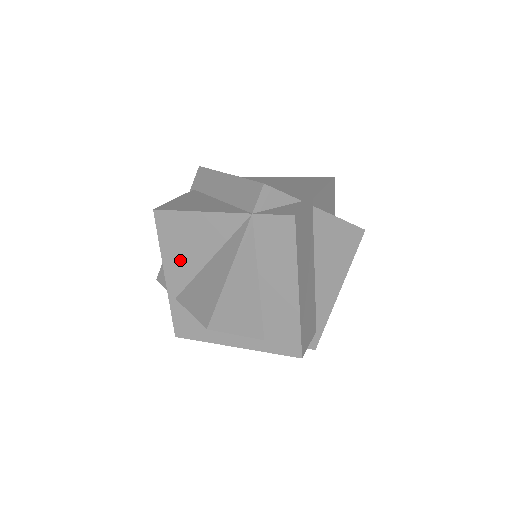
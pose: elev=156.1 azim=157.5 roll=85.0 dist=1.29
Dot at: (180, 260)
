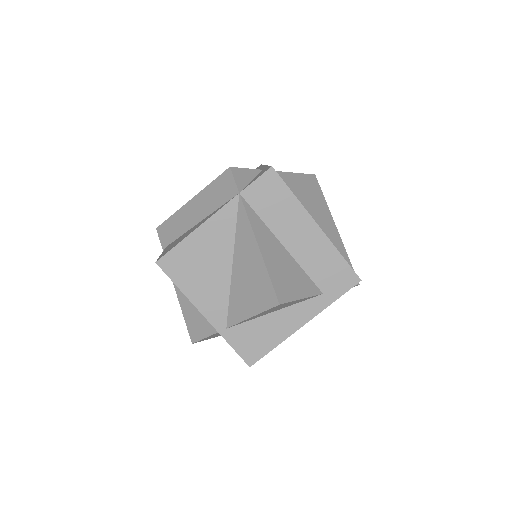
Dot at: (207, 288)
